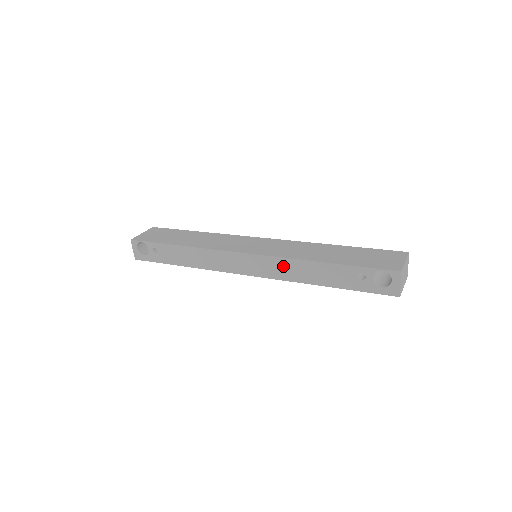
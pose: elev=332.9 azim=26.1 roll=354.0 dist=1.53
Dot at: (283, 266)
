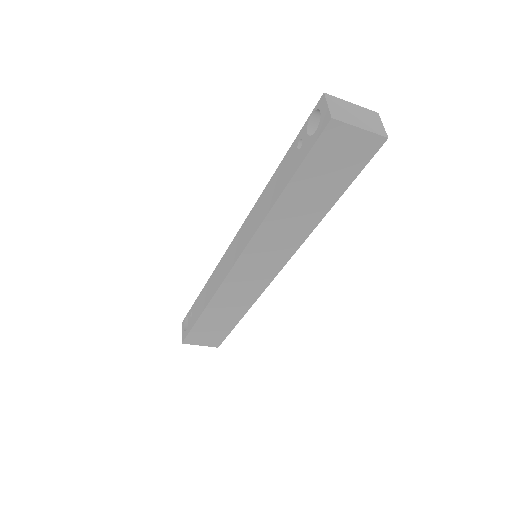
Dot at: (252, 218)
